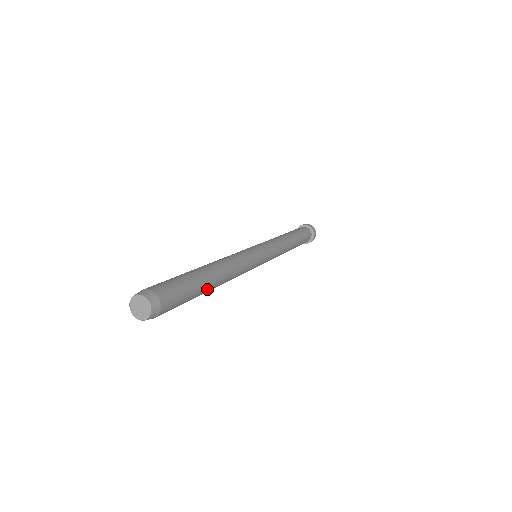
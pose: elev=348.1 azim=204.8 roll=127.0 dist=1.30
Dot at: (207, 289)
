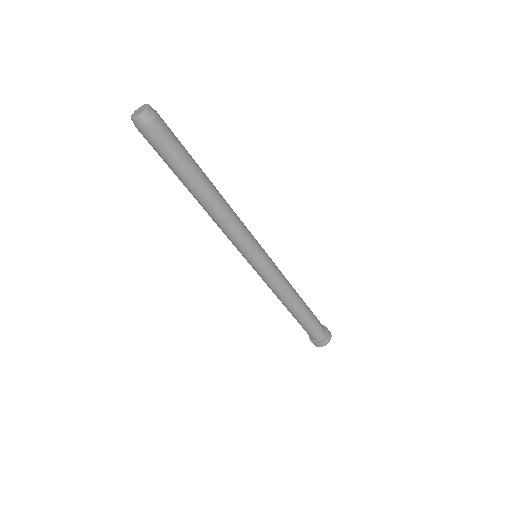
Dot at: (201, 170)
